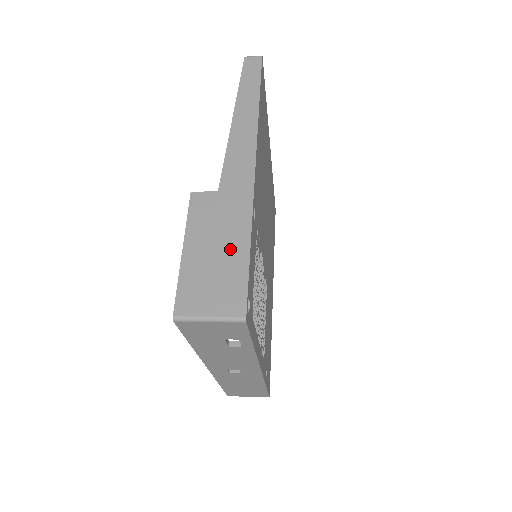
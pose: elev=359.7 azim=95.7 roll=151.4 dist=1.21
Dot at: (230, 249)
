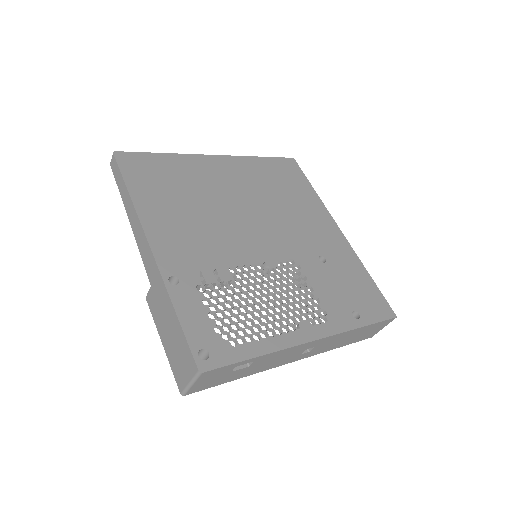
Dot at: (172, 325)
